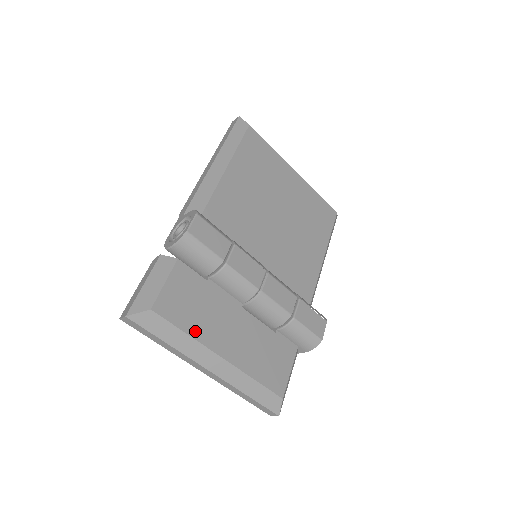
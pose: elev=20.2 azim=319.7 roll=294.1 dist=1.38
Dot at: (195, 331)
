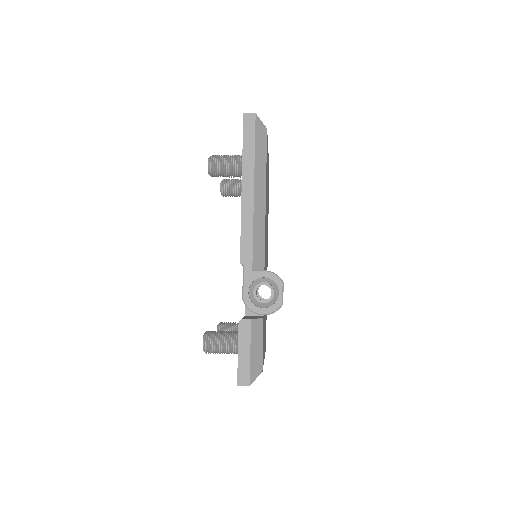
Dot at: occluded
